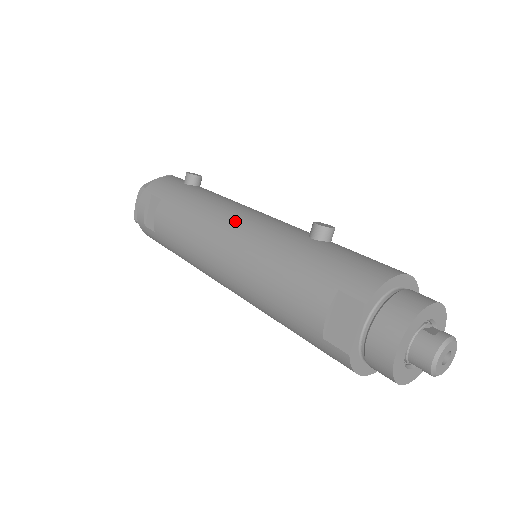
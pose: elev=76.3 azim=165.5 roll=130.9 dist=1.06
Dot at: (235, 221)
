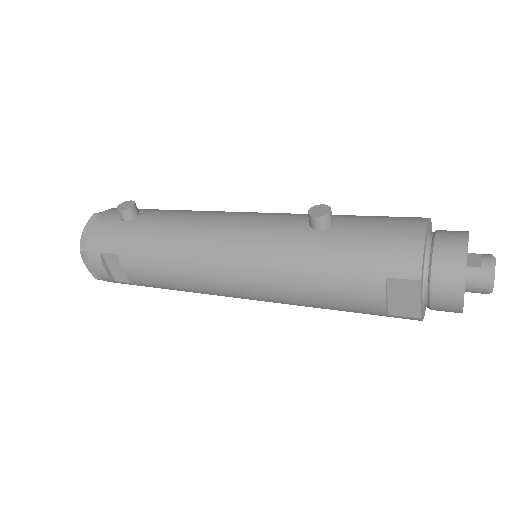
Dot at: (226, 248)
